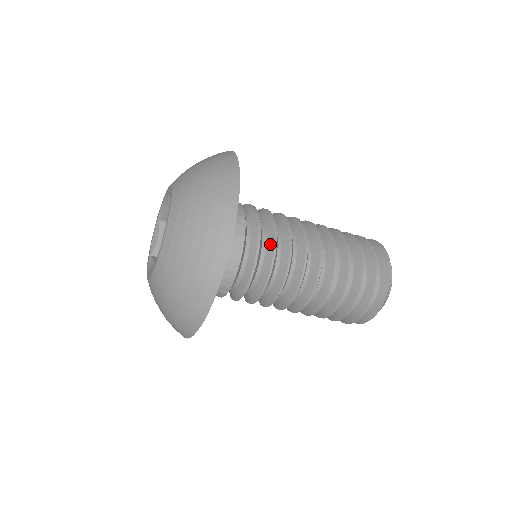
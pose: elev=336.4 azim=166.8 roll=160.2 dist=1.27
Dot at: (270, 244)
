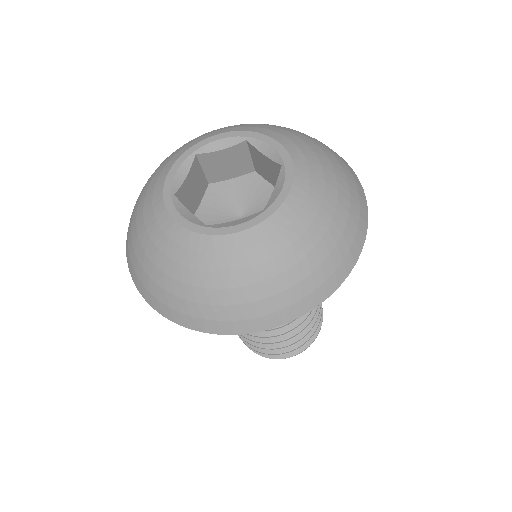
Dot at: occluded
